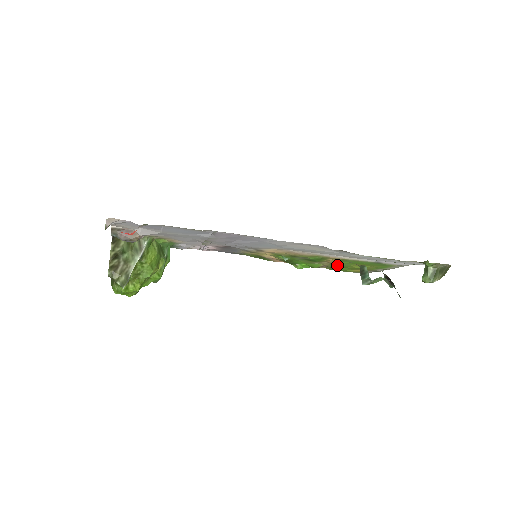
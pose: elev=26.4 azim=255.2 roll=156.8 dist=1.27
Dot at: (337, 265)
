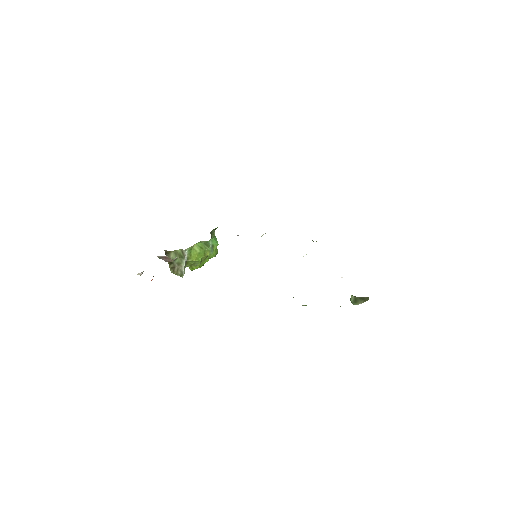
Dot at: occluded
